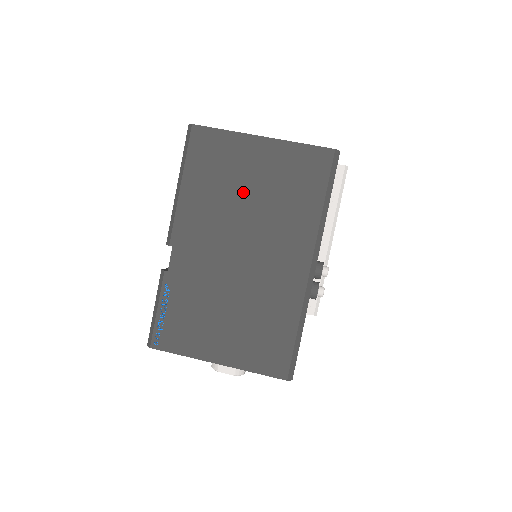
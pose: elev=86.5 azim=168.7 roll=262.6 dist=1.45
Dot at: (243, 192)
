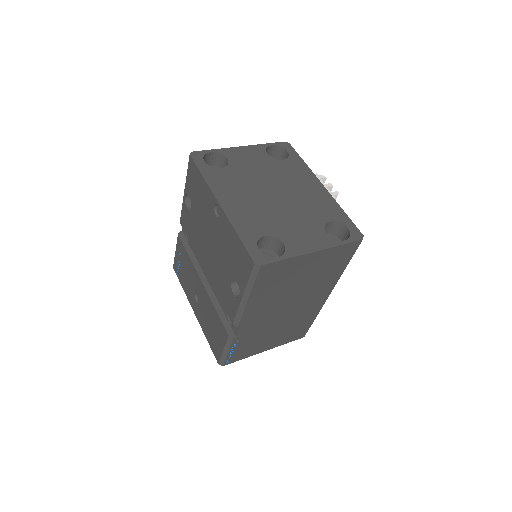
Dot at: (295, 283)
